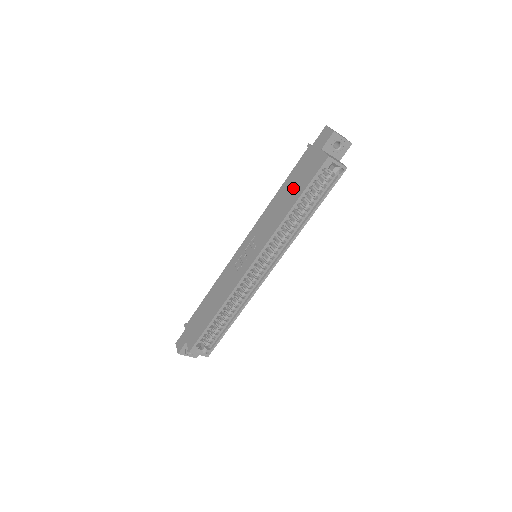
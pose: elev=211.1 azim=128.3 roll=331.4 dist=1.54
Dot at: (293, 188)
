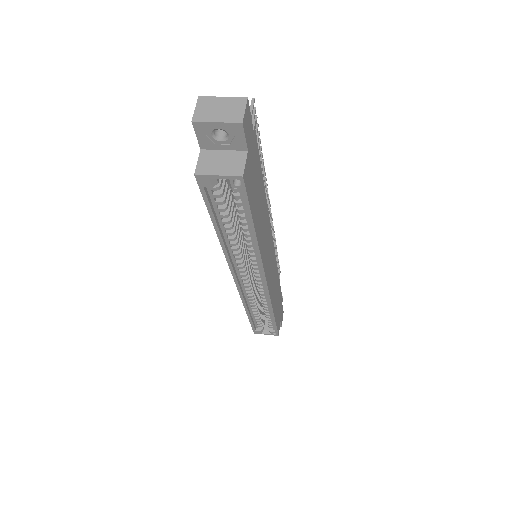
Dot at: occluded
